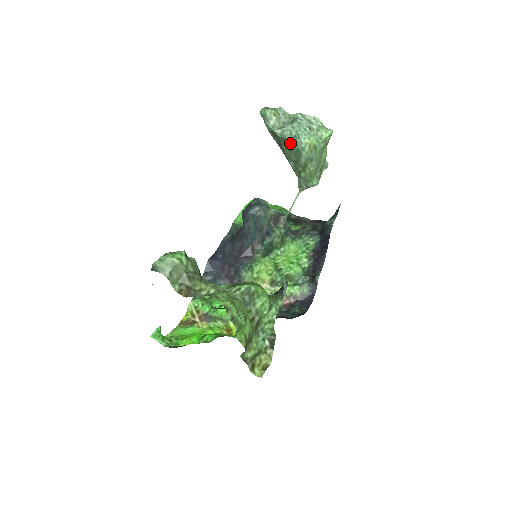
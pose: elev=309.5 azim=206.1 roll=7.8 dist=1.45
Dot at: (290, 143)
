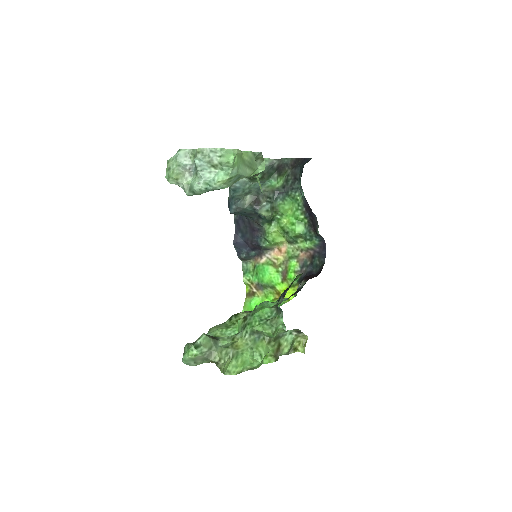
Dot at: occluded
